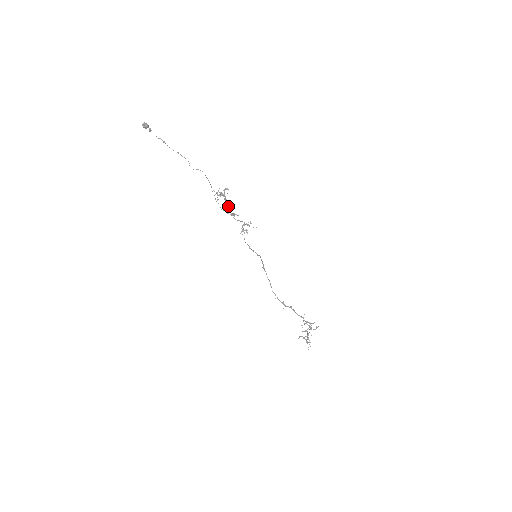
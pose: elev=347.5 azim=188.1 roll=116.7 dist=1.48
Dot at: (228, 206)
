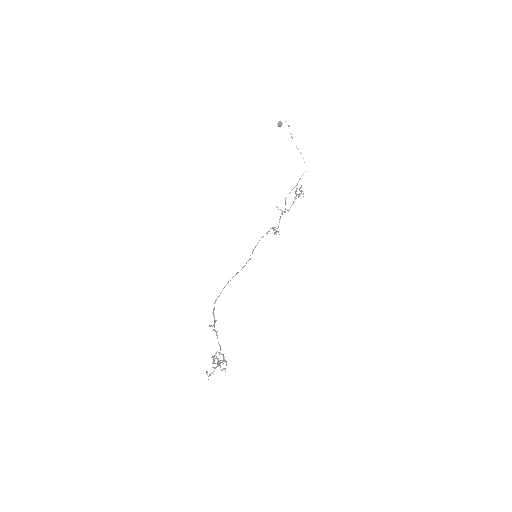
Dot at: (293, 202)
